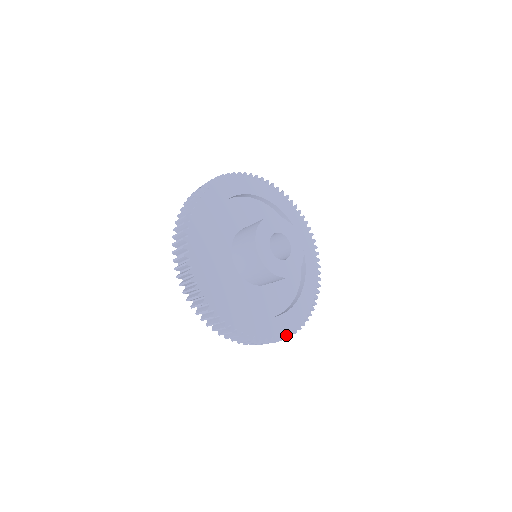
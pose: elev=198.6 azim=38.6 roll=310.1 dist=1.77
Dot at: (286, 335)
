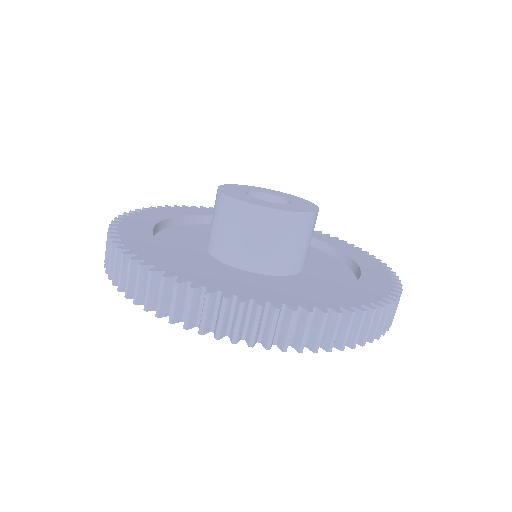
Dot at: (309, 309)
